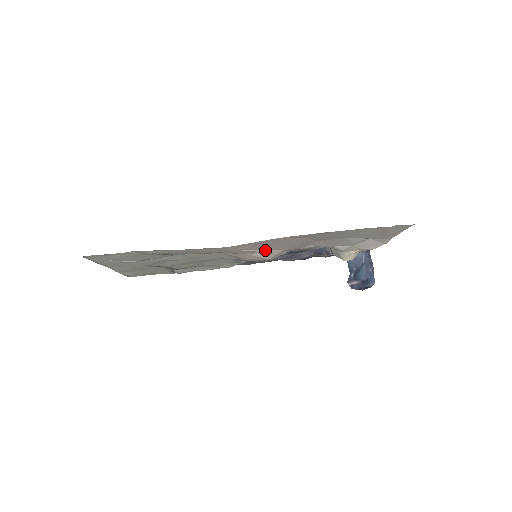
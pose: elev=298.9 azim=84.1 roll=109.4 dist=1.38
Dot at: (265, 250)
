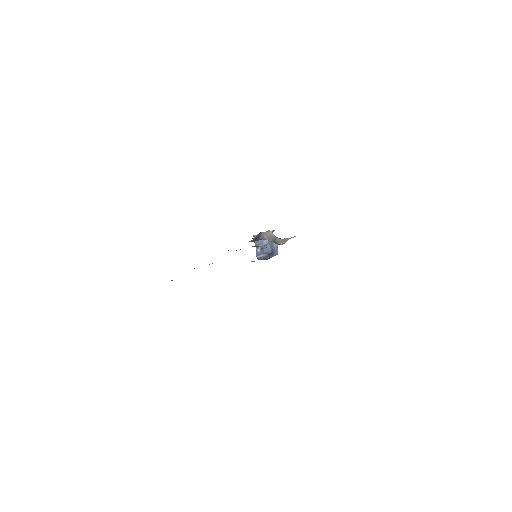
Dot at: occluded
